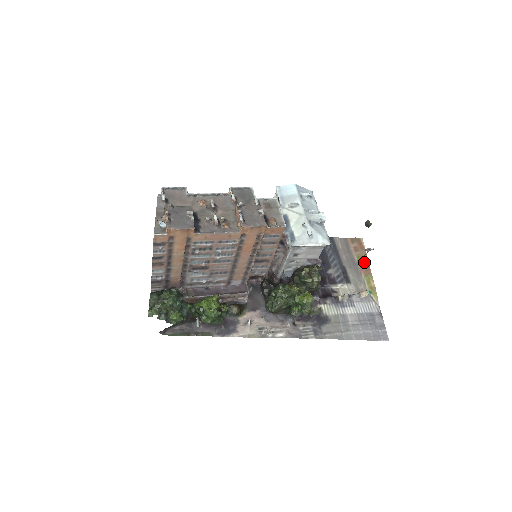
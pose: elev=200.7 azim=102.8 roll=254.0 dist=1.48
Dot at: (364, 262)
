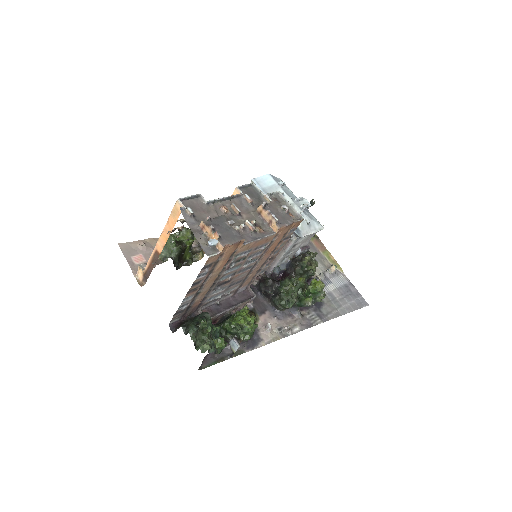
Dot at: (316, 240)
